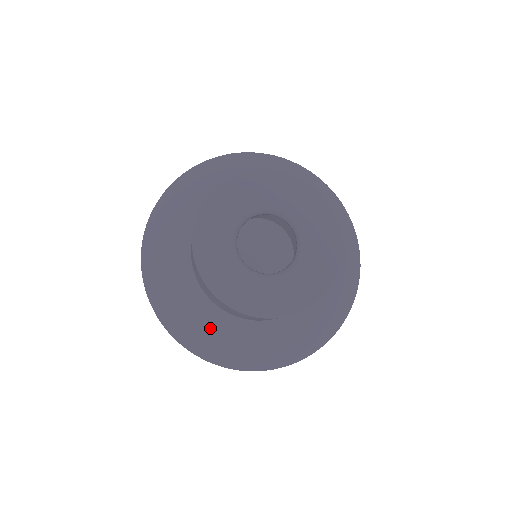
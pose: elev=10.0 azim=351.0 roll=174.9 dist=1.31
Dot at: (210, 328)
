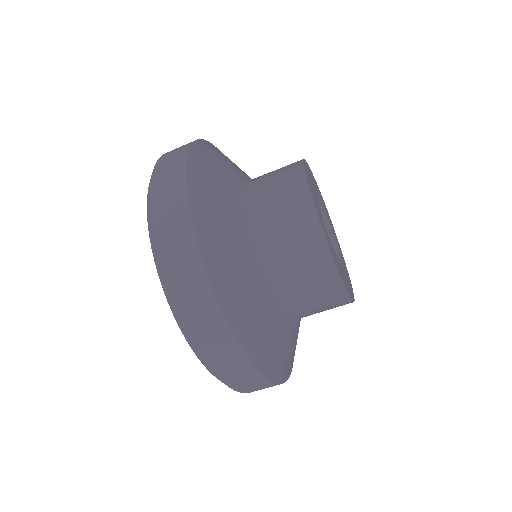
Dot at: (234, 243)
